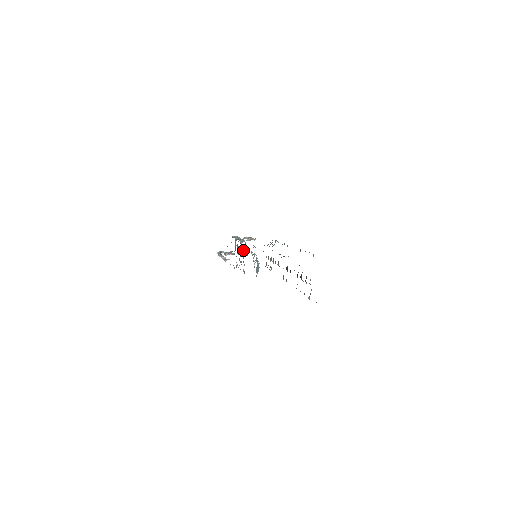
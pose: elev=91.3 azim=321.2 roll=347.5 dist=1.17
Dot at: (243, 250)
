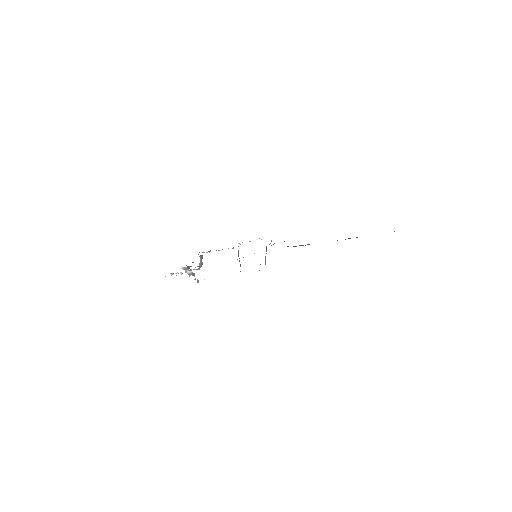
Dot at: occluded
